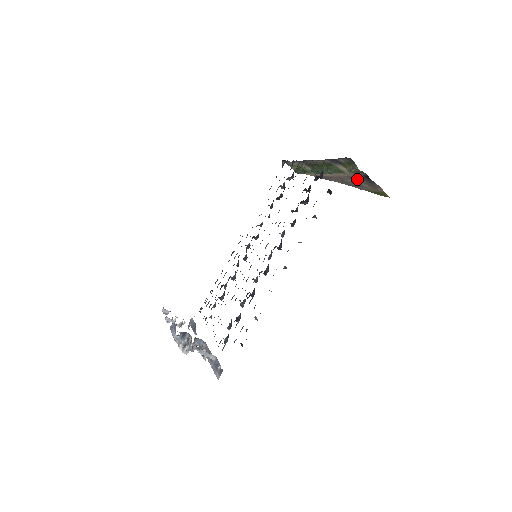
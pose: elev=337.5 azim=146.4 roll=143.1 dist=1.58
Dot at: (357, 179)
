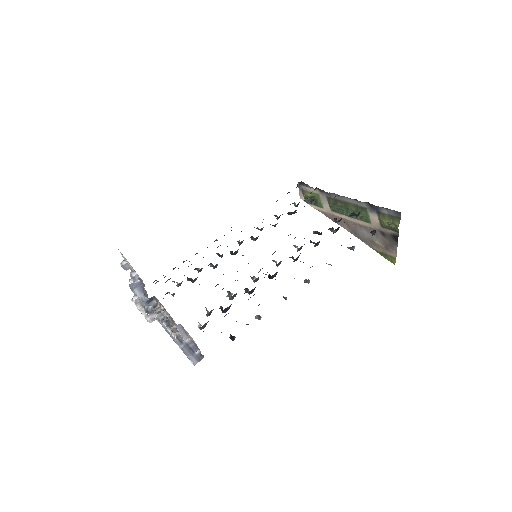
Dot at: (377, 234)
